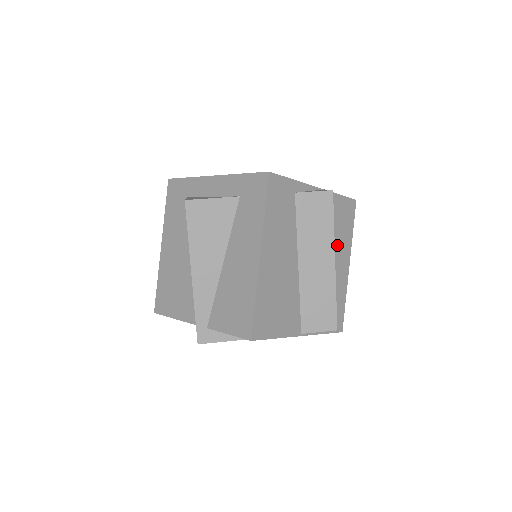
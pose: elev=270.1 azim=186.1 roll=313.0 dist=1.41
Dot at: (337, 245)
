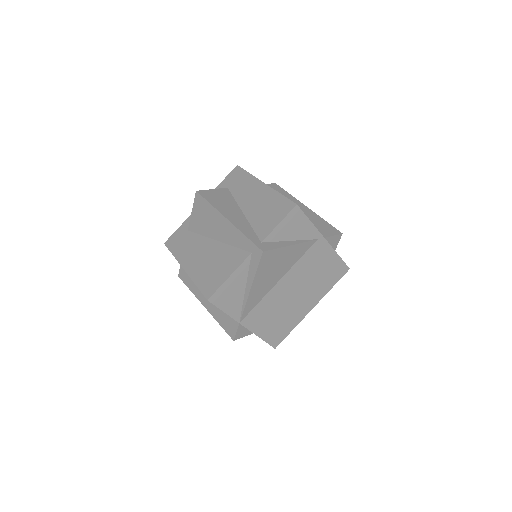
Dot at: occluded
